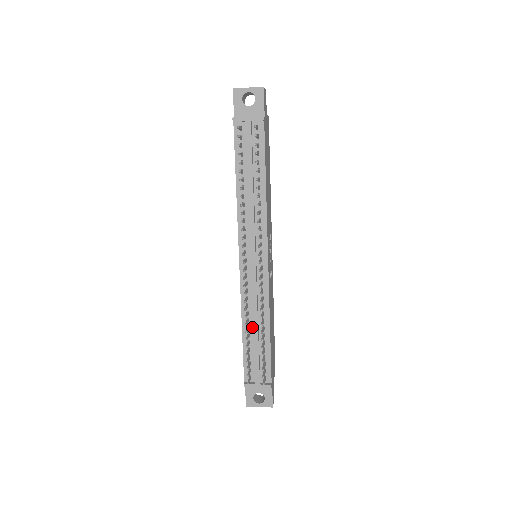
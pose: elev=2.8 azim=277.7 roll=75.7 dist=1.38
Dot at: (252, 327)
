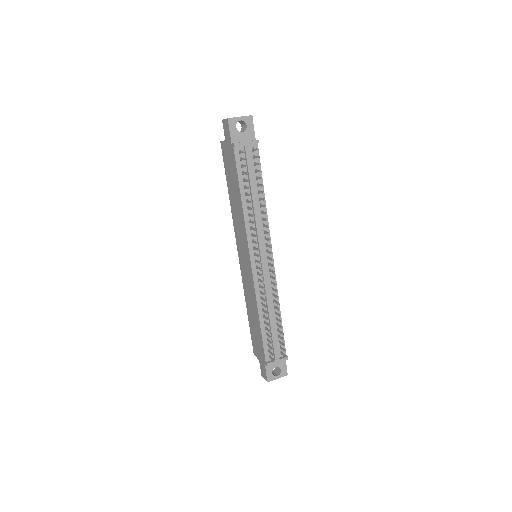
Dot at: (267, 315)
